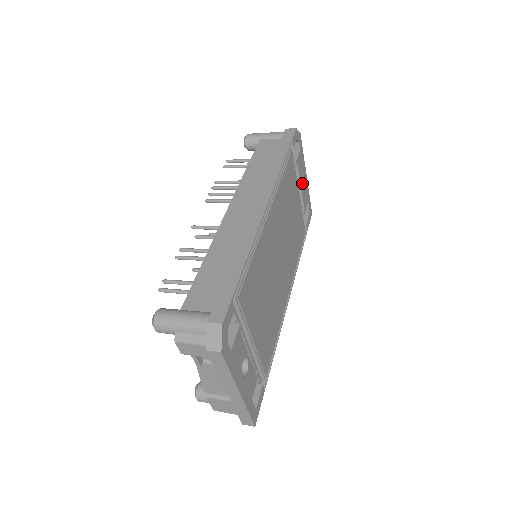
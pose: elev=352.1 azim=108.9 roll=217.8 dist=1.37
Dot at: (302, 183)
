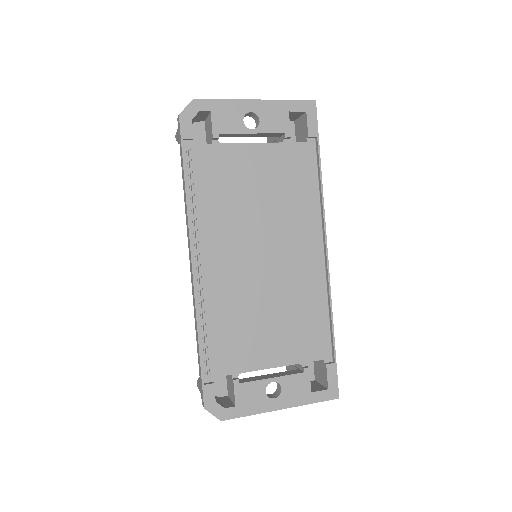
Dot at: (256, 117)
